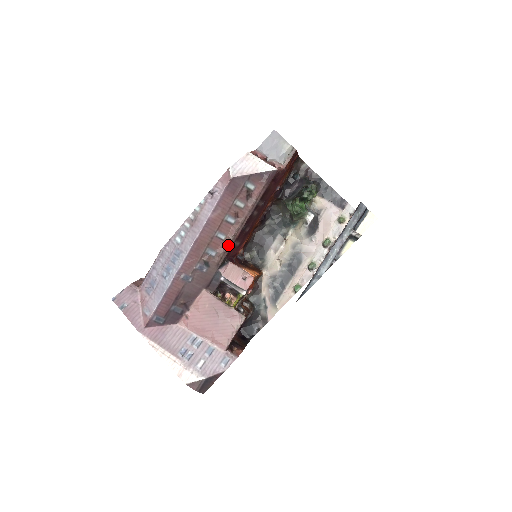
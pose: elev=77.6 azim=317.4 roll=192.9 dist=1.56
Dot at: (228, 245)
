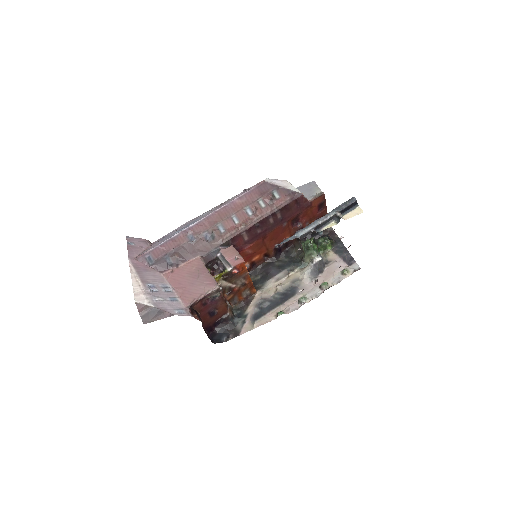
Dot at: (237, 230)
